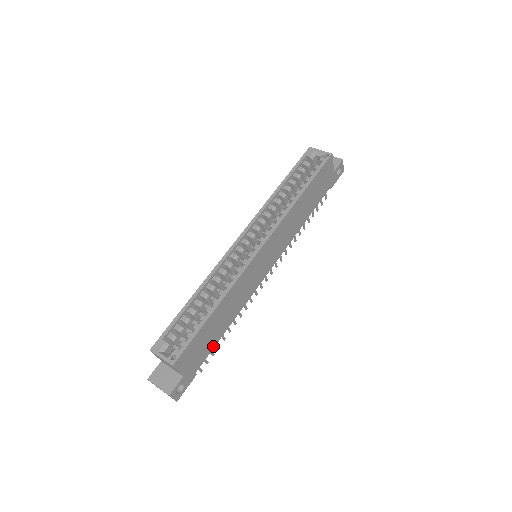
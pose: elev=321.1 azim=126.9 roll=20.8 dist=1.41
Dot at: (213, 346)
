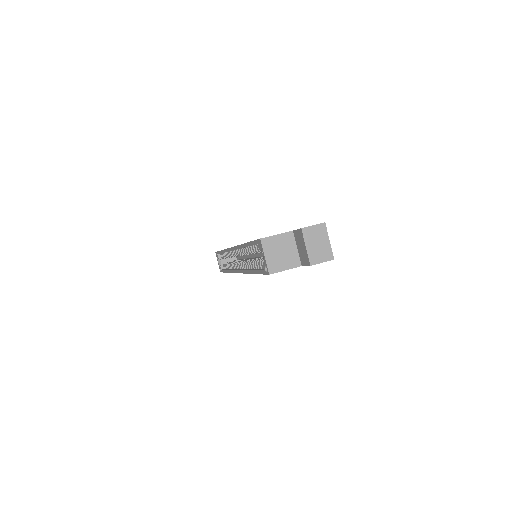
Dot at: occluded
